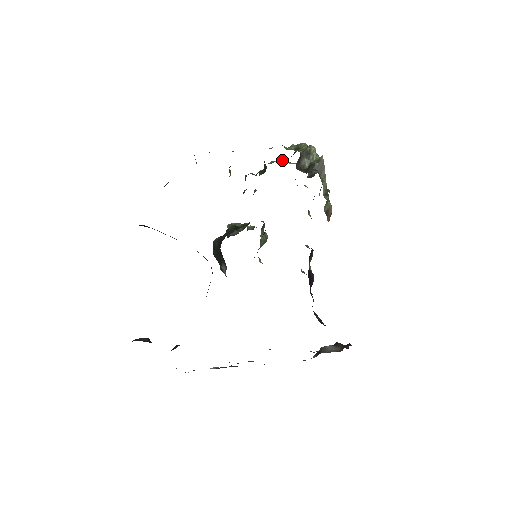
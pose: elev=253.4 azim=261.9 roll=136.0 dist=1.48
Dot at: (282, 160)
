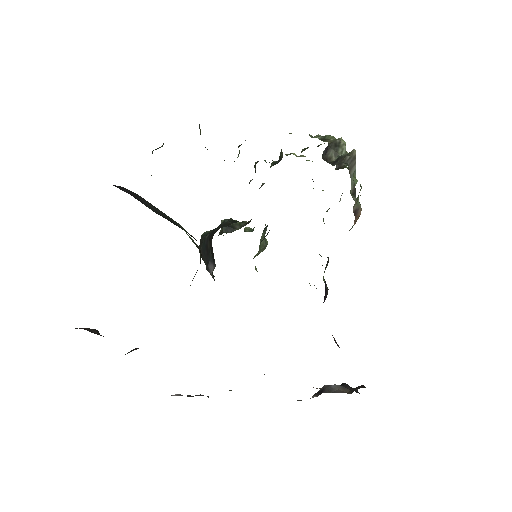
Dot at: (302, 151)
